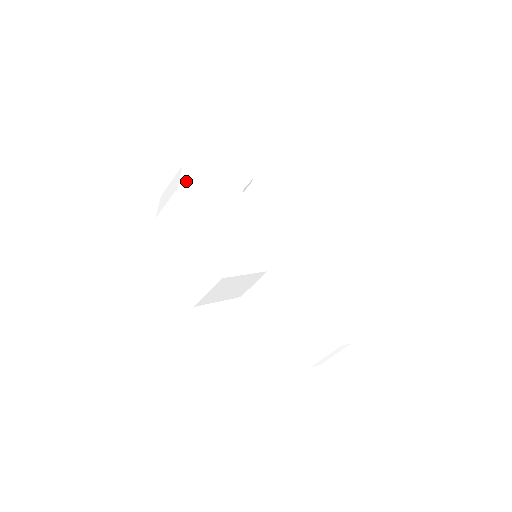
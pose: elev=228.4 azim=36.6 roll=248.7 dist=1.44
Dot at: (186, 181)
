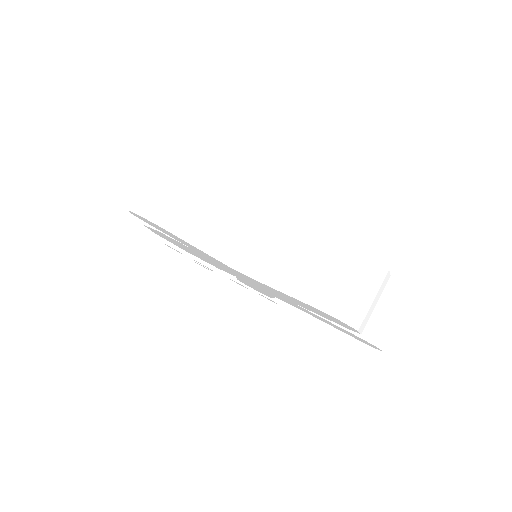
Dot at: occluded
